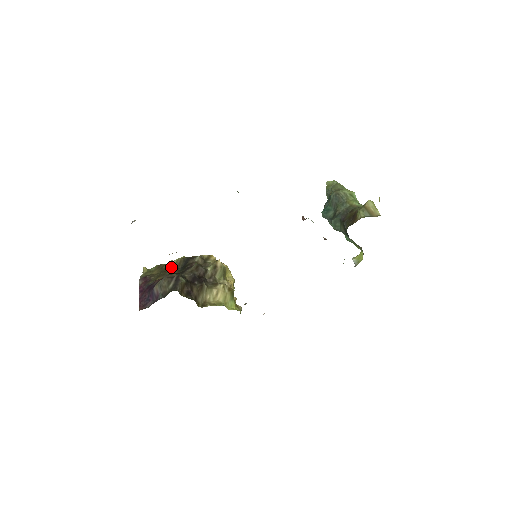
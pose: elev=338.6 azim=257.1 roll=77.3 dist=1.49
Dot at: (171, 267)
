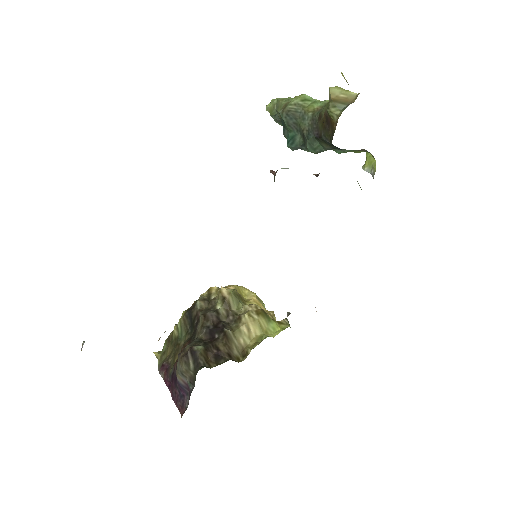
Dot at: (179, 334)
